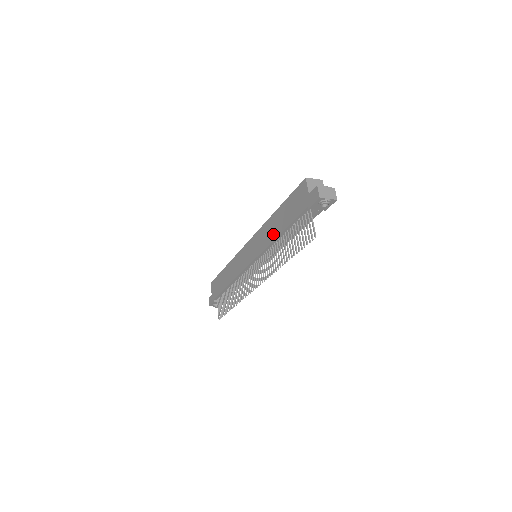
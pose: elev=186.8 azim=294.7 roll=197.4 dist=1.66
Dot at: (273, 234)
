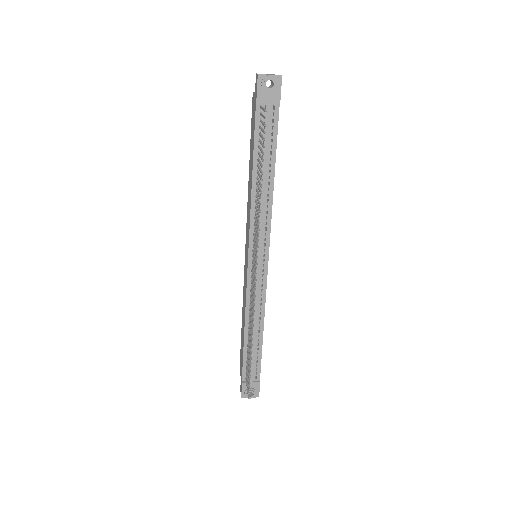
Dot at: (250, 189)
